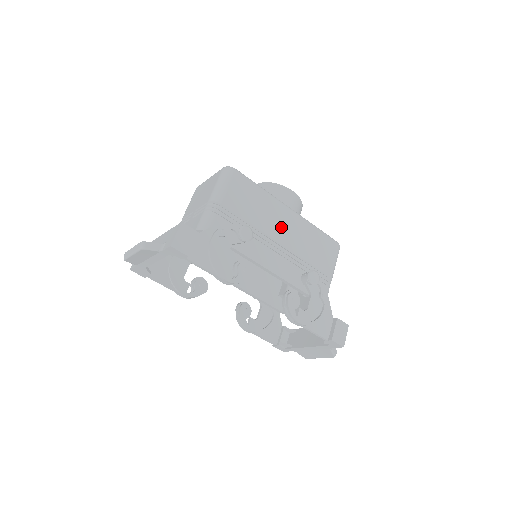
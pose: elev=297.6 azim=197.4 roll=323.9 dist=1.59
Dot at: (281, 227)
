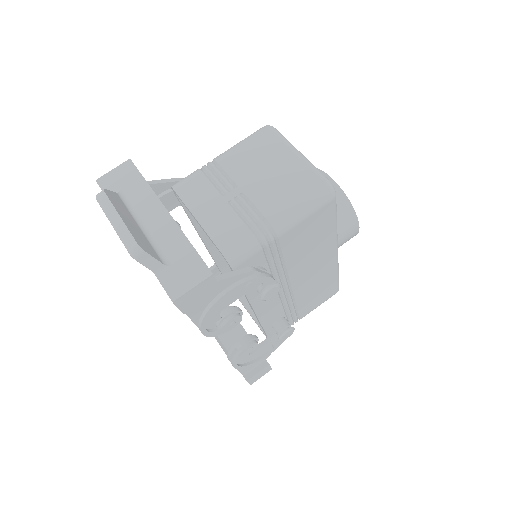
Dot at: (309, 271)
